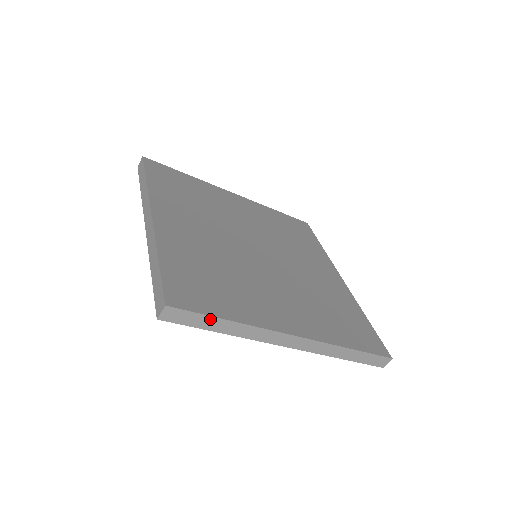
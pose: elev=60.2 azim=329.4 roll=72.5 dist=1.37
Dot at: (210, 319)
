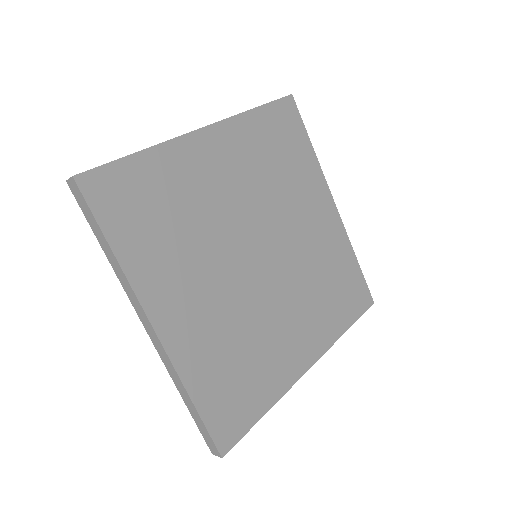
Dot at: (251, 425)
